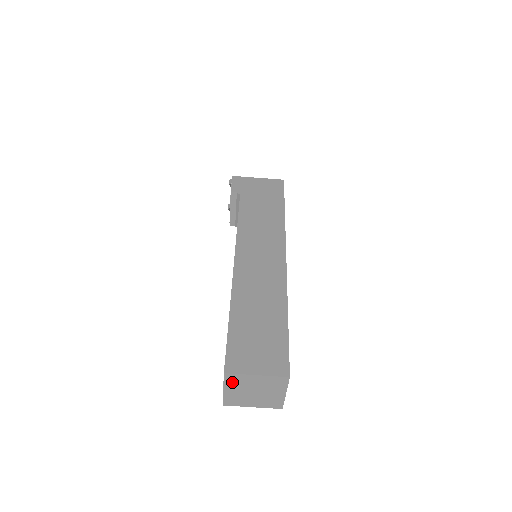
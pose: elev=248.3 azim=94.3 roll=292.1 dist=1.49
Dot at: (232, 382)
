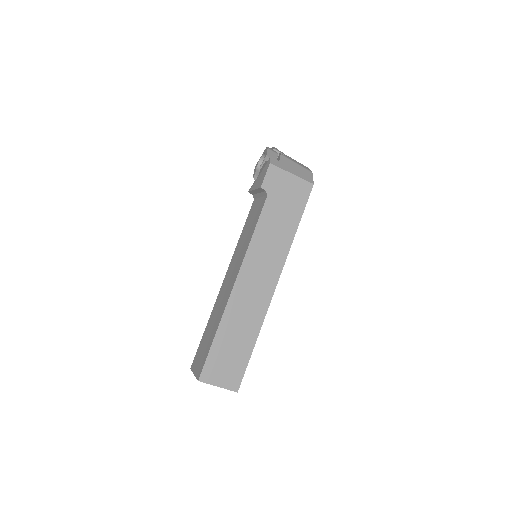
Dot at: occluded
